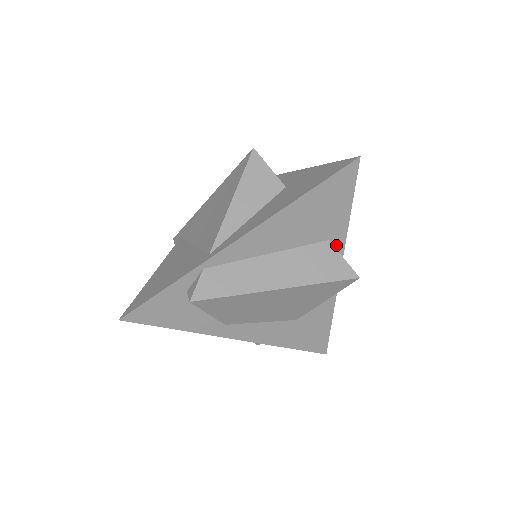
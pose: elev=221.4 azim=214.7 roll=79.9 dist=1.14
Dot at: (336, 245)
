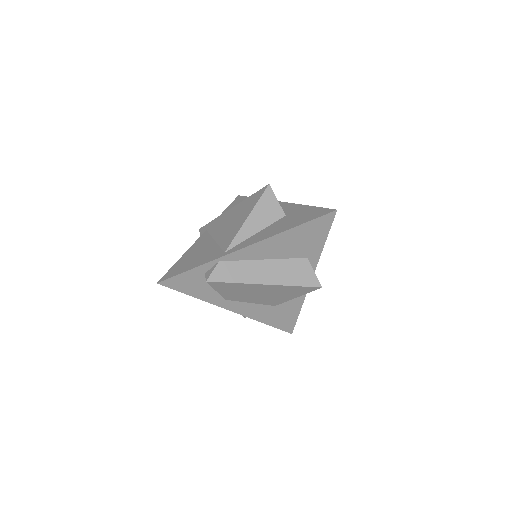
Dot at: (312, 262)
